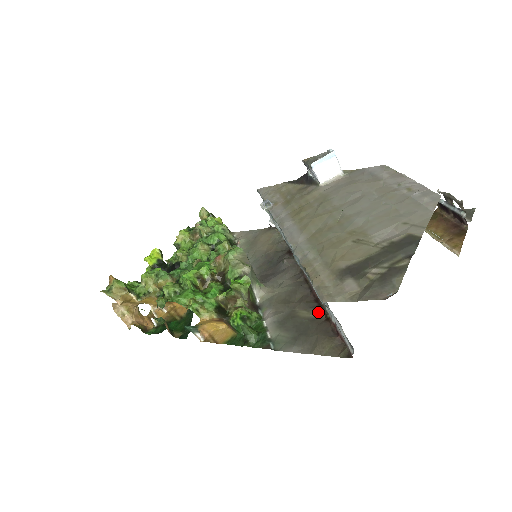
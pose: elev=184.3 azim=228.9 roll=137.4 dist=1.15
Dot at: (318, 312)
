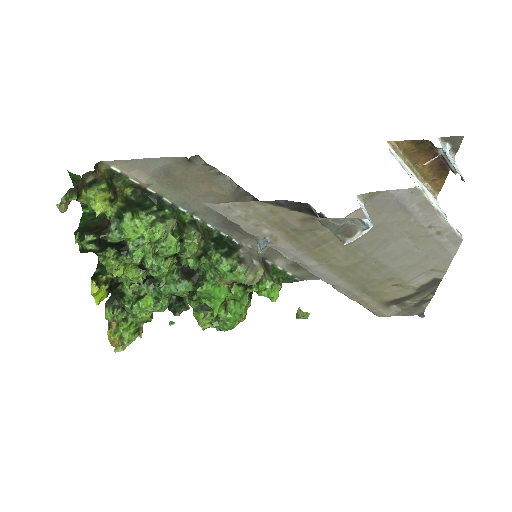
Dot at: occluded
